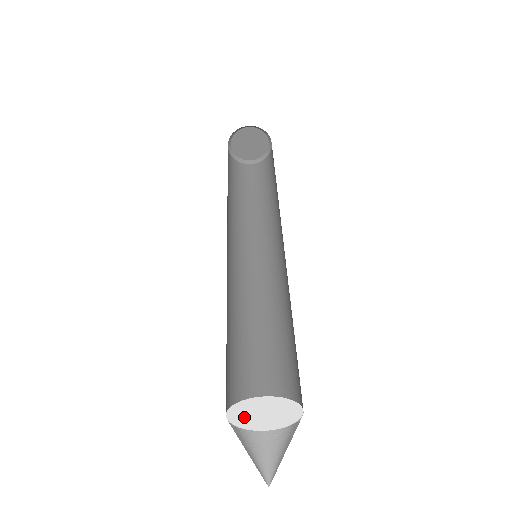
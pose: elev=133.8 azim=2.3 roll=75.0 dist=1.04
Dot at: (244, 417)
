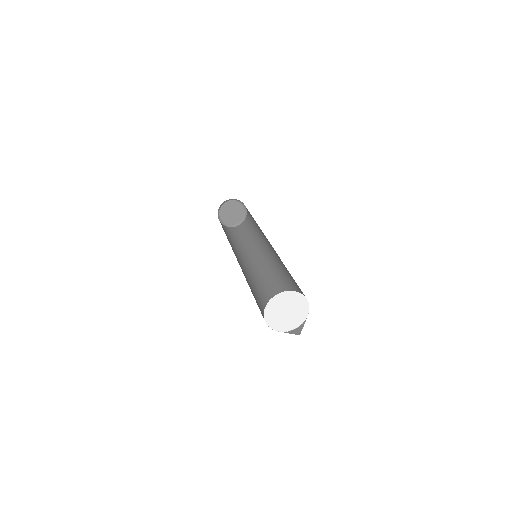
Dot at: (276, 307)
